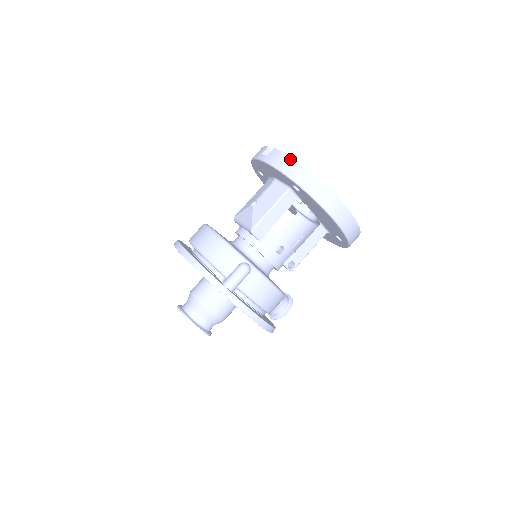
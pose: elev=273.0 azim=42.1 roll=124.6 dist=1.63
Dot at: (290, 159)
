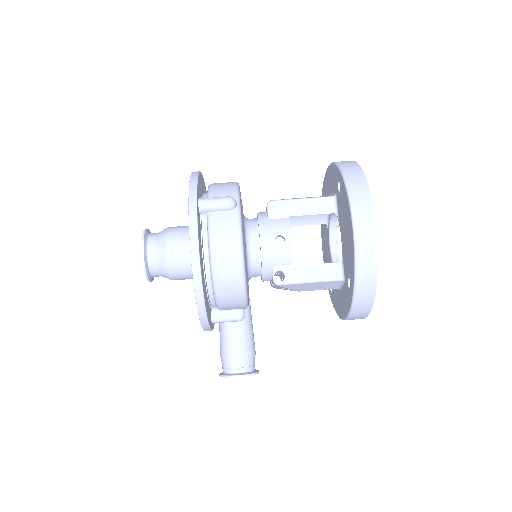
Dot at: (353, 161)
